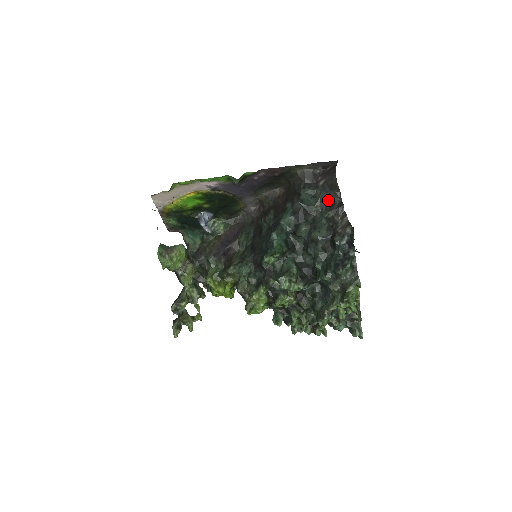
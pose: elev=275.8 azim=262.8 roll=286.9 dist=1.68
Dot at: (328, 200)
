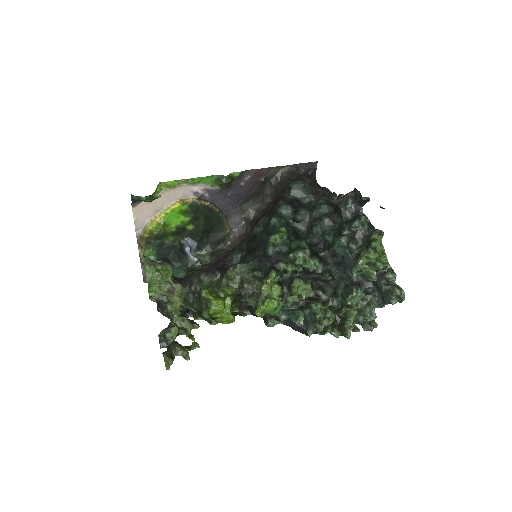
Dot at: (318, 192)
